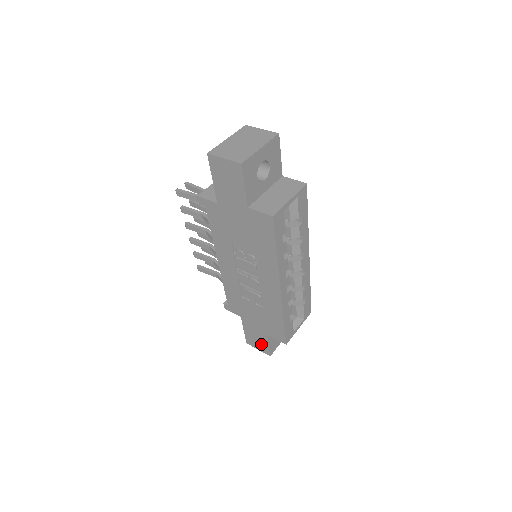
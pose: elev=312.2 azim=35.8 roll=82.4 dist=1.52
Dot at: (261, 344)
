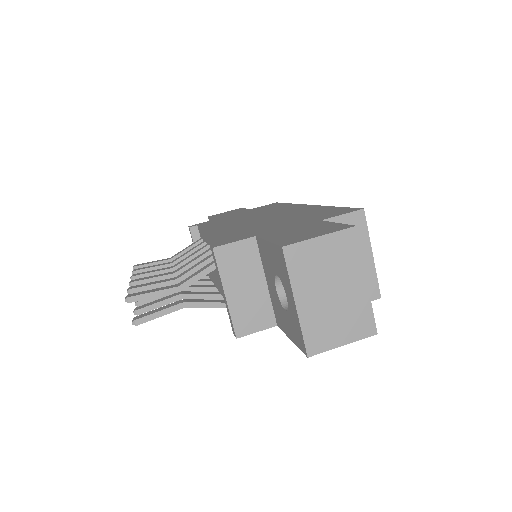
Dot at: occluded
